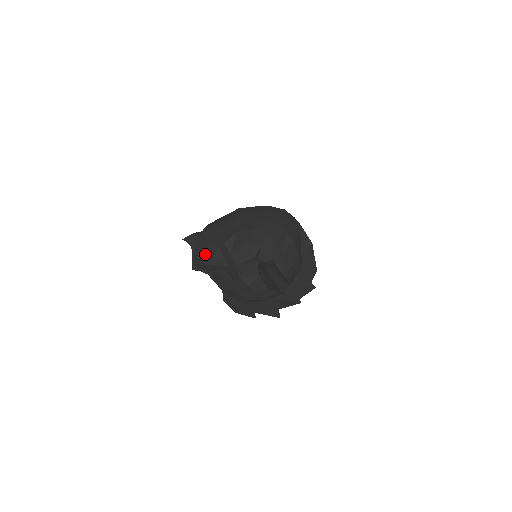
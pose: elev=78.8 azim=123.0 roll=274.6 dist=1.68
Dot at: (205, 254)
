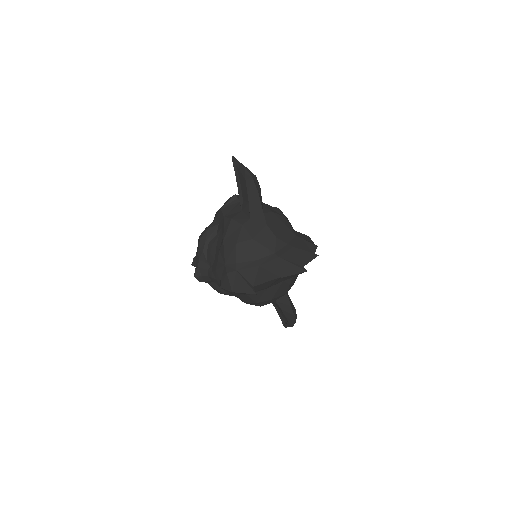
Dot at: occluded
